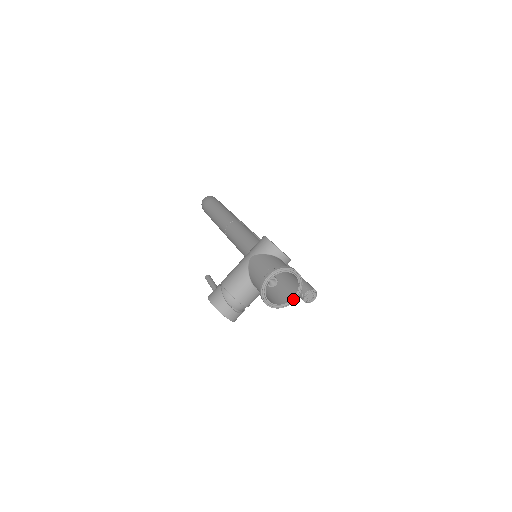
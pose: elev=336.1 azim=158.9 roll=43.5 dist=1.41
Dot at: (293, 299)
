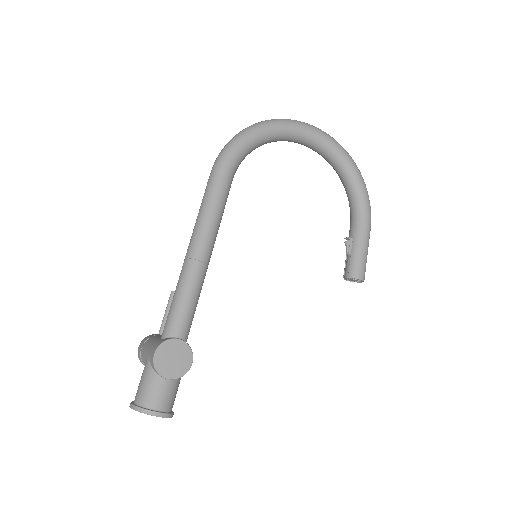
Dot at: occluded
